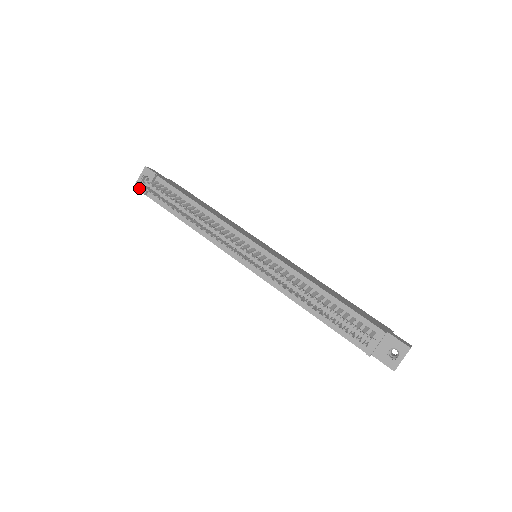
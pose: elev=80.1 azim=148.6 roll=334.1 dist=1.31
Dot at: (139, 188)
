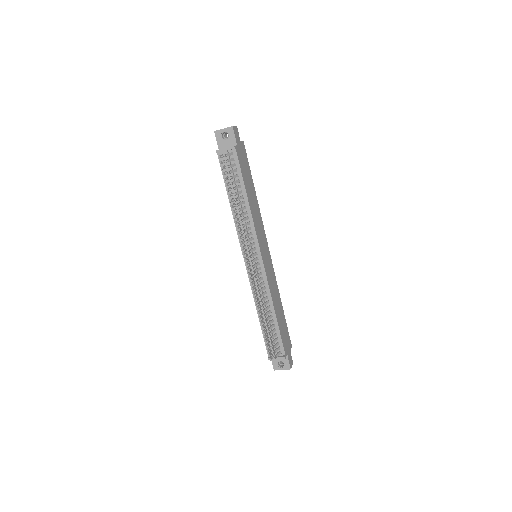
Dot at: (216, 137)
